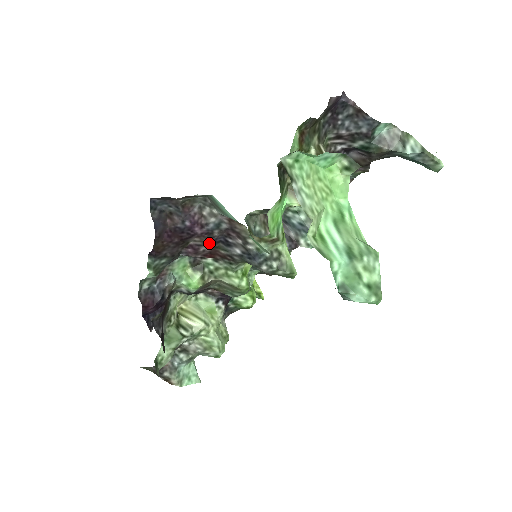
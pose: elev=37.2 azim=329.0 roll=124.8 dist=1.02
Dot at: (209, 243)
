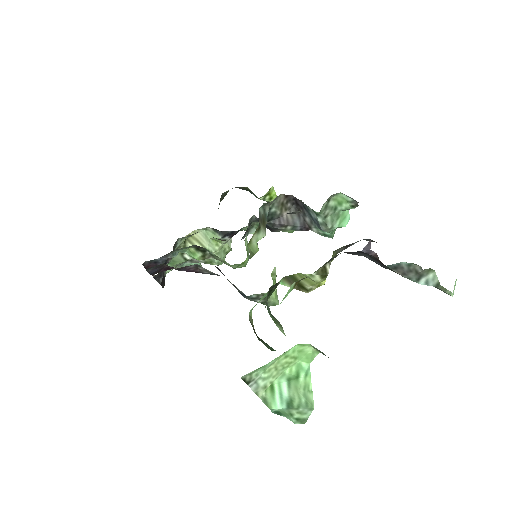
Dot at: occluded
